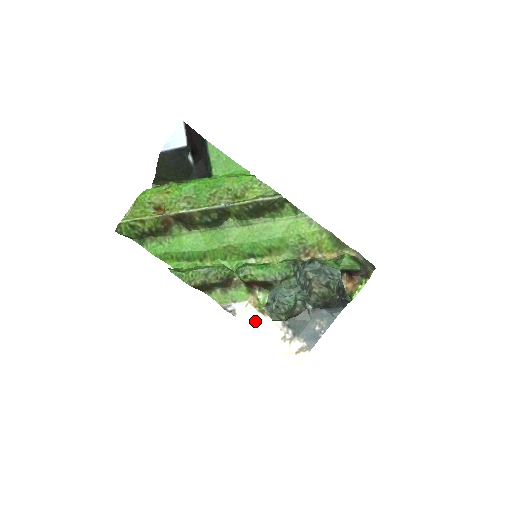
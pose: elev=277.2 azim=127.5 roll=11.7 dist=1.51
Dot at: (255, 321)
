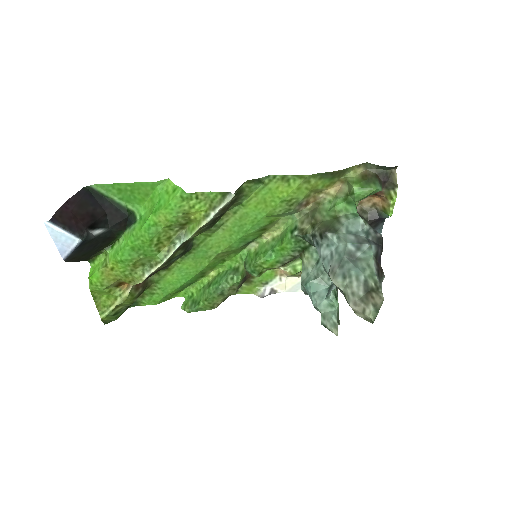
Dot at: (299, 284)
